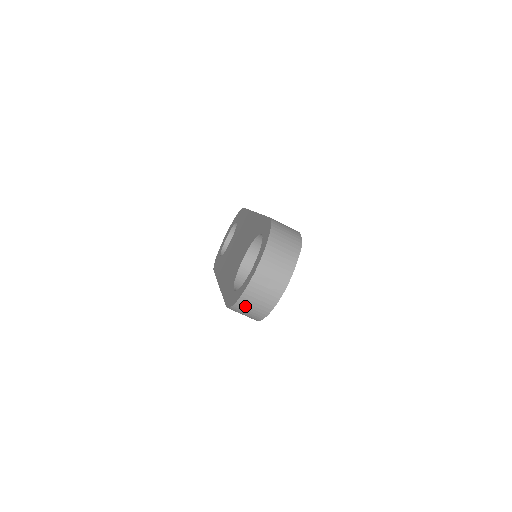
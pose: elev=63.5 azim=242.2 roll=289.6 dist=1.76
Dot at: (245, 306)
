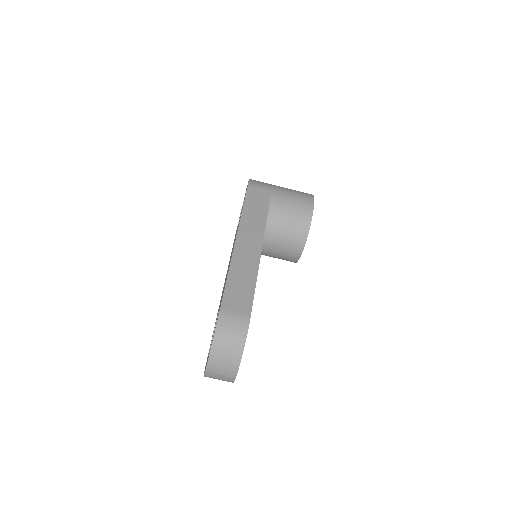
Dot at: occluded
